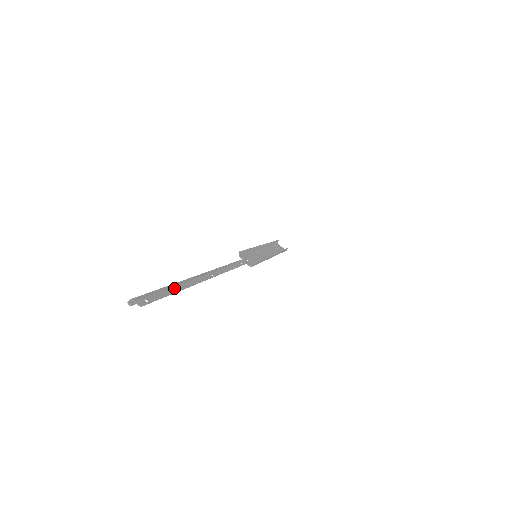
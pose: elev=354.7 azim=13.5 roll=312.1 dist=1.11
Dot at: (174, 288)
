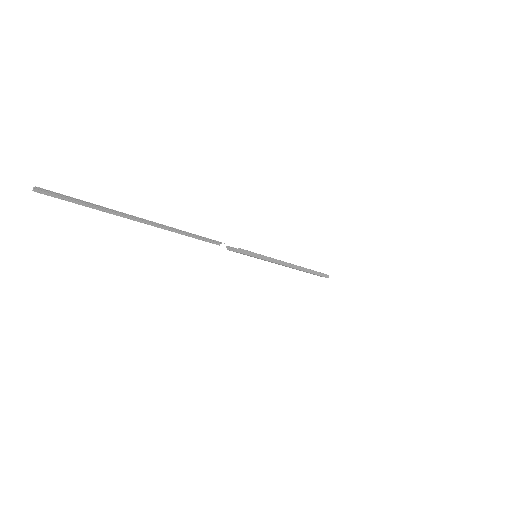
Dot at: (90, 203)
